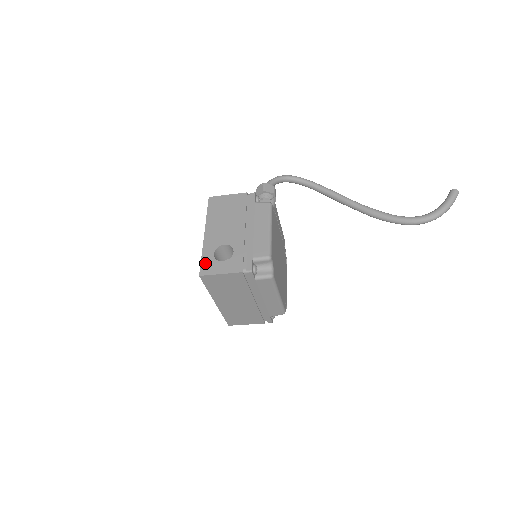
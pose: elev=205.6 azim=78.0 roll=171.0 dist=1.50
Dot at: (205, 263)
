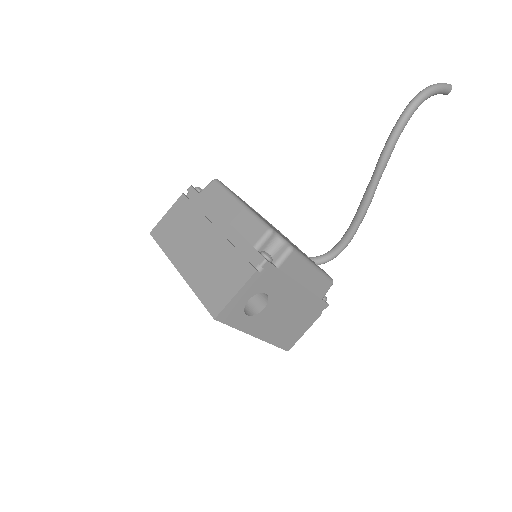
Dot at: occluded
